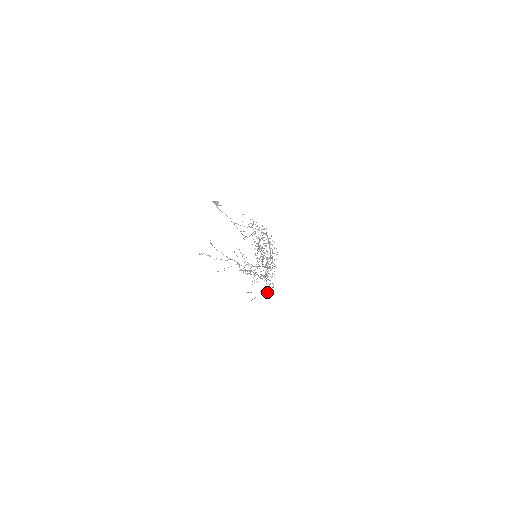
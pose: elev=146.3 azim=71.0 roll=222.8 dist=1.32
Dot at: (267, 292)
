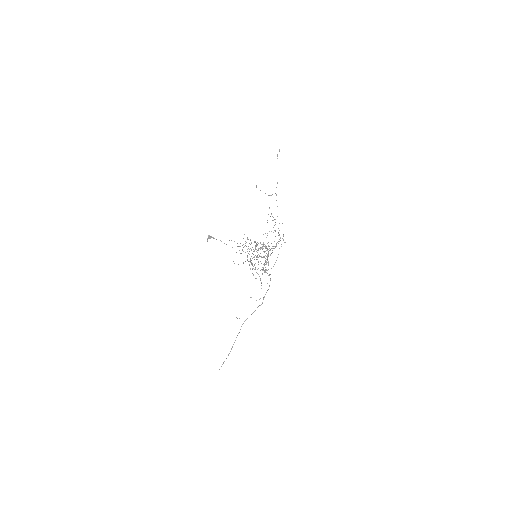
Dot at: occluded
